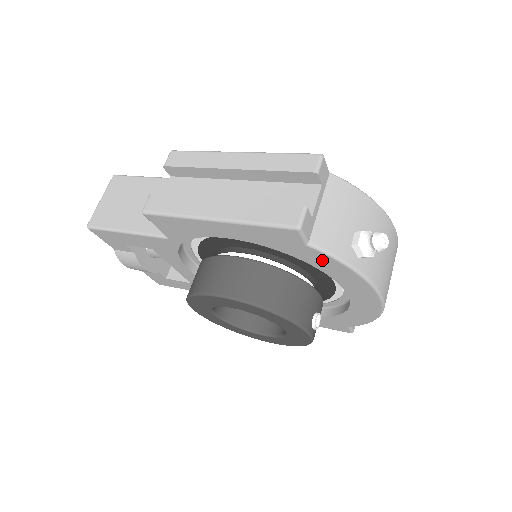
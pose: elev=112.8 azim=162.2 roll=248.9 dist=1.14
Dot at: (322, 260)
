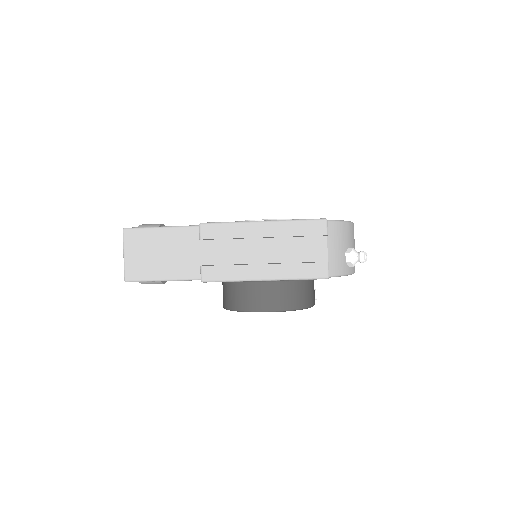
Dot at: occluded
